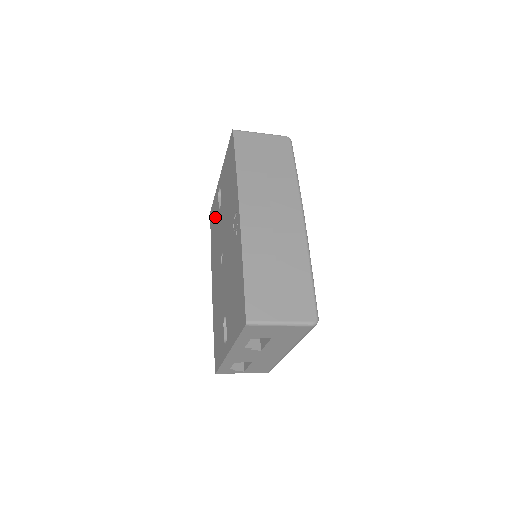
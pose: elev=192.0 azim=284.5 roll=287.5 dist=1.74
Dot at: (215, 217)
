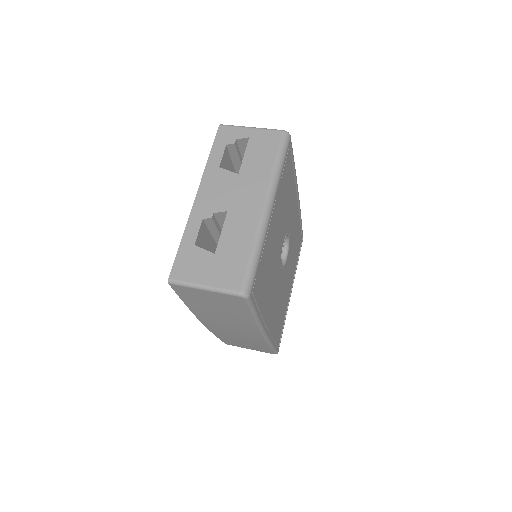
Dot at: occluded
